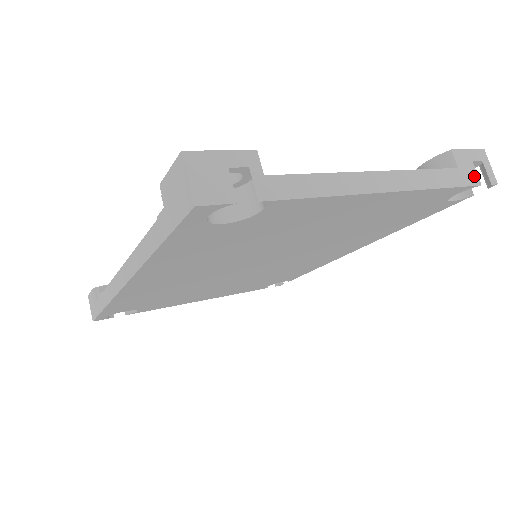
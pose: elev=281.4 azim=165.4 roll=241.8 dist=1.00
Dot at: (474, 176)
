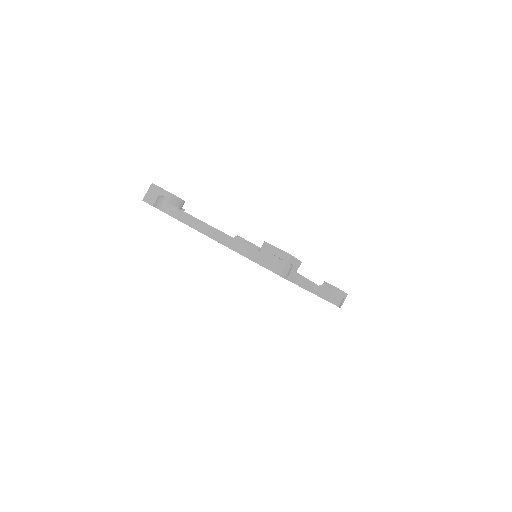
Dot at: (266, 262)
